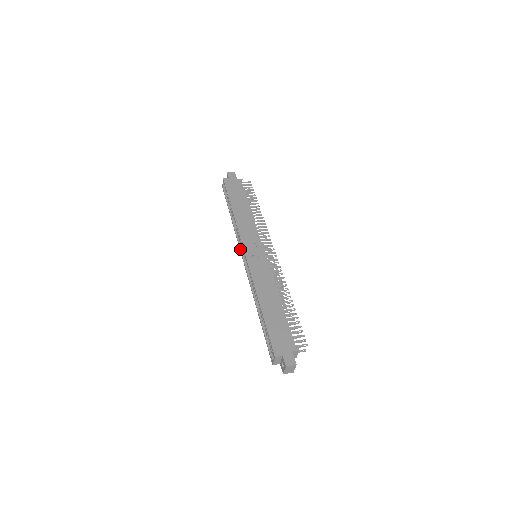
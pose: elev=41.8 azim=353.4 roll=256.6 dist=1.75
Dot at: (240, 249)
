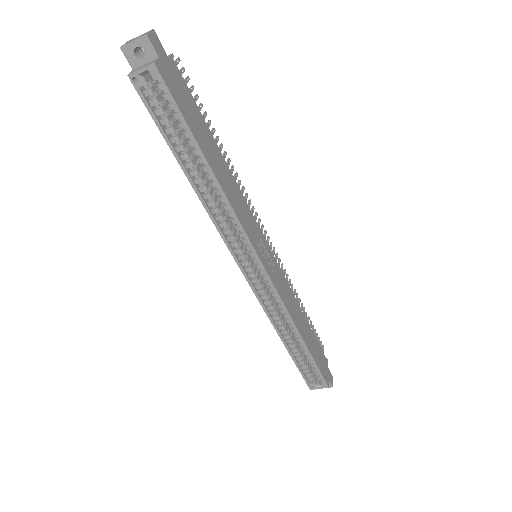
Dot at: (233, 252)
